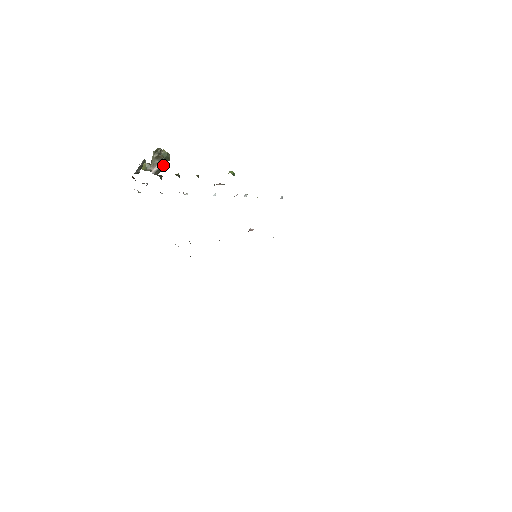
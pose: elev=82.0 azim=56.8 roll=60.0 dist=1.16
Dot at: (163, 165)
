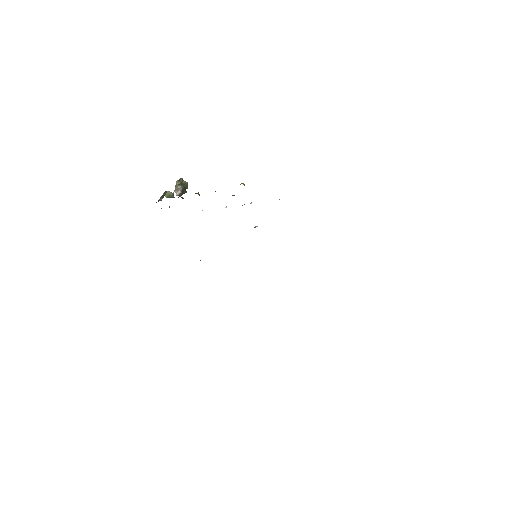
Dot at: (184, 191)
